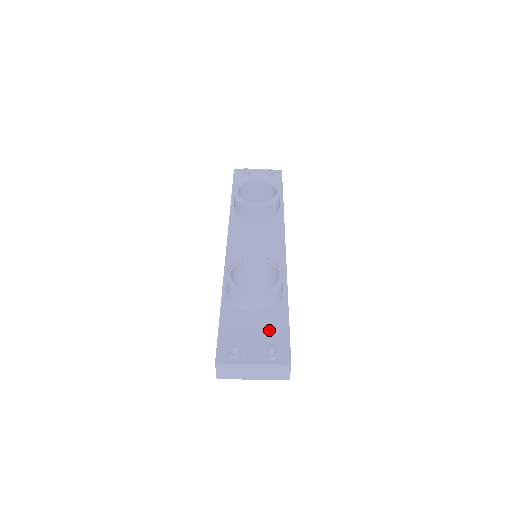
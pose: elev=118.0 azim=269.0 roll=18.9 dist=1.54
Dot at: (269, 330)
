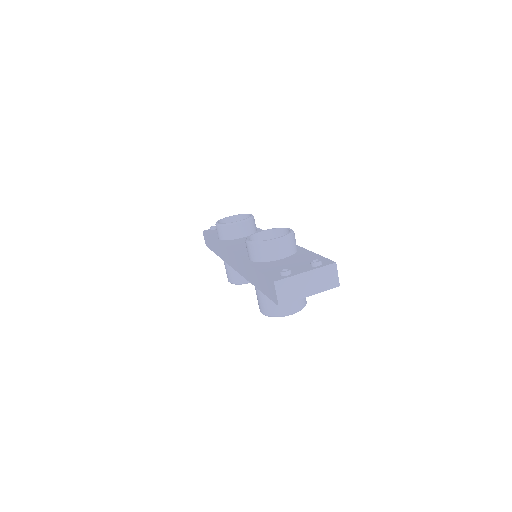
Dot at: (303, 259)
